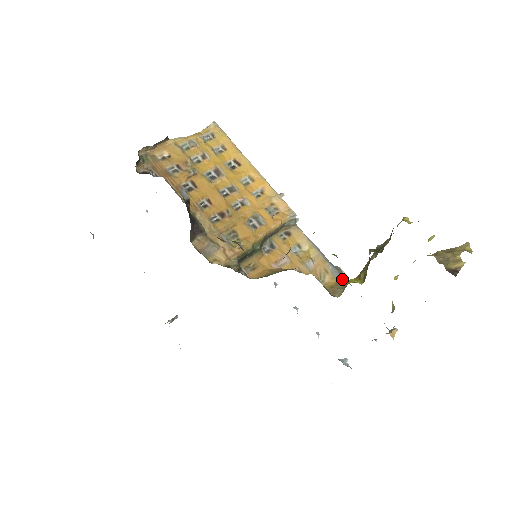
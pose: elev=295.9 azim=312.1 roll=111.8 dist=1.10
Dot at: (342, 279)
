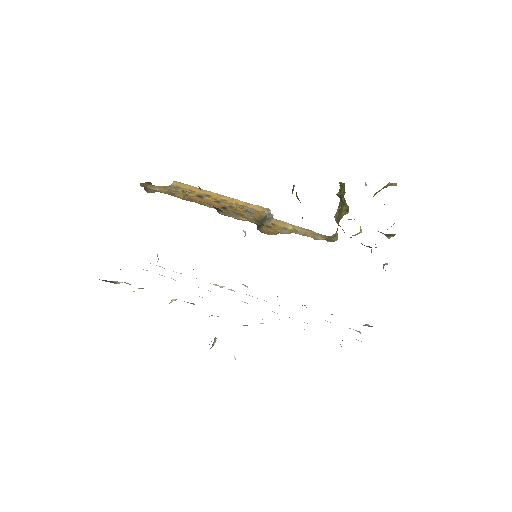
Dot at: (329, 236)
